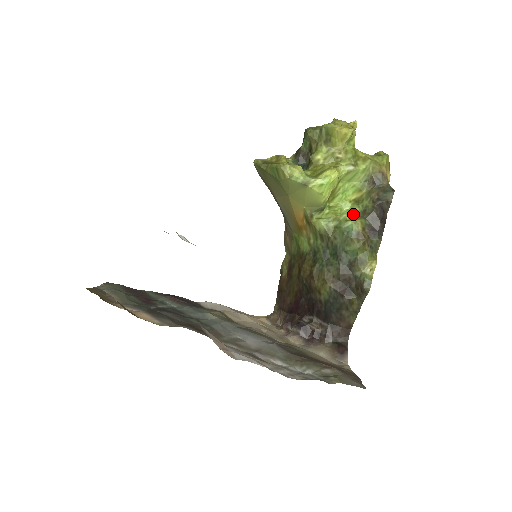
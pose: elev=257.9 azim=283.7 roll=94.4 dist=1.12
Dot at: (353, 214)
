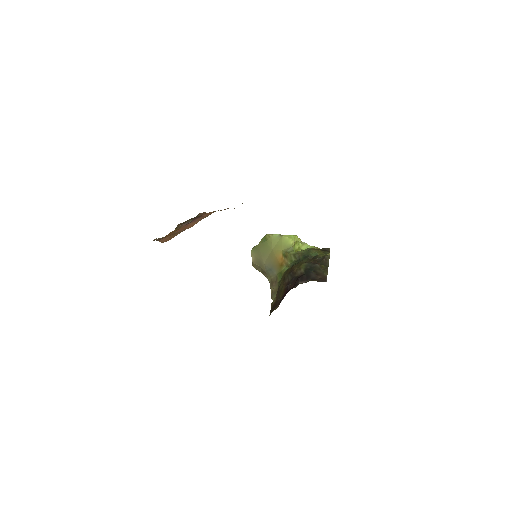
Dot at: occluded
